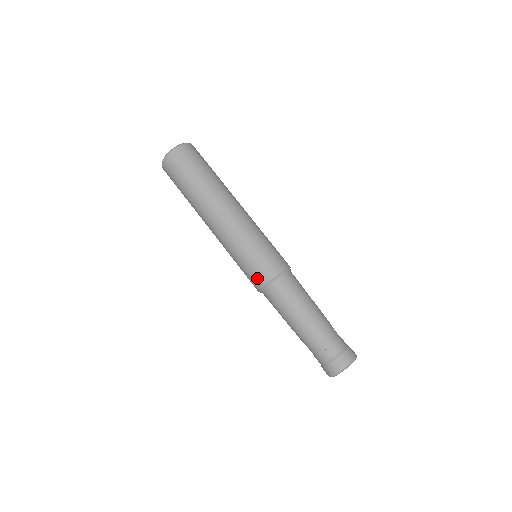
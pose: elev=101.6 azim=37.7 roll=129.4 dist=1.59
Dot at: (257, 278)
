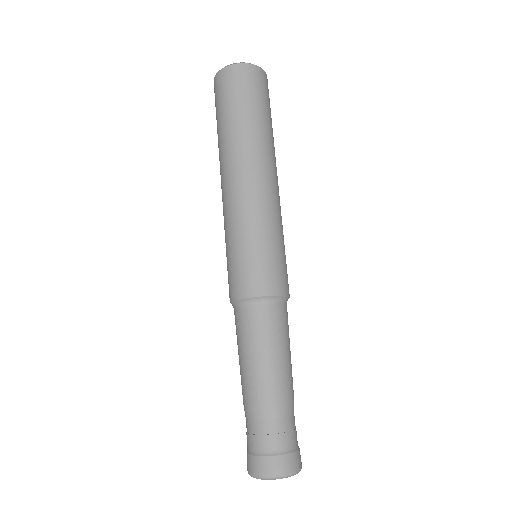
Dot at: (259, 280)
